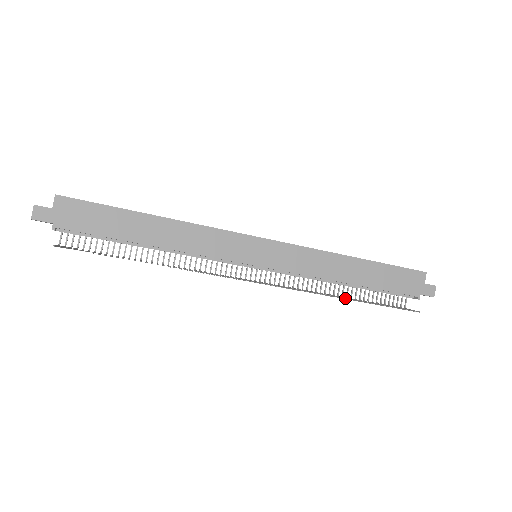
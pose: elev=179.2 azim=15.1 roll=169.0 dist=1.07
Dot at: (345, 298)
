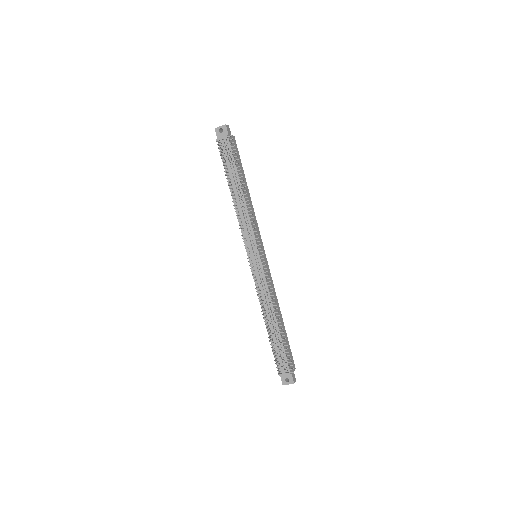
Dot at: (276, 319)
